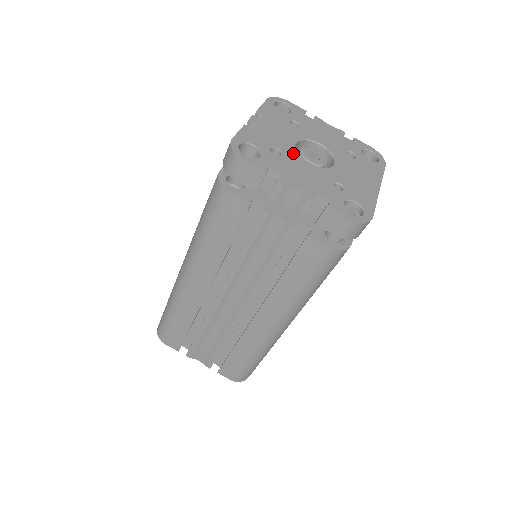
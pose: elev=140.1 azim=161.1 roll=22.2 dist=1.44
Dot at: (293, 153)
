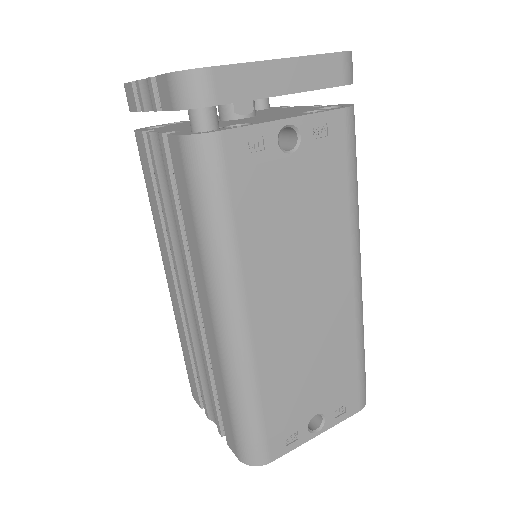
Dot at: occluded
